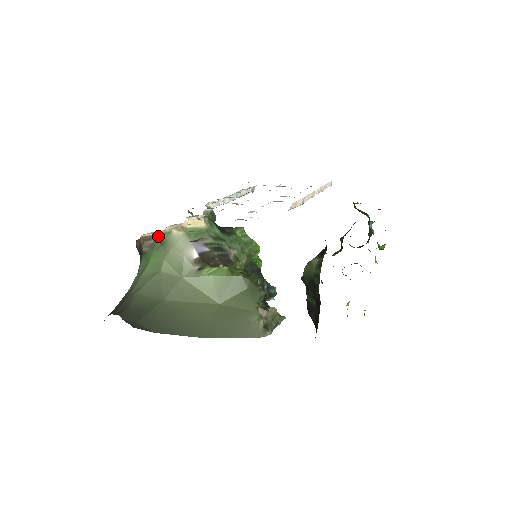
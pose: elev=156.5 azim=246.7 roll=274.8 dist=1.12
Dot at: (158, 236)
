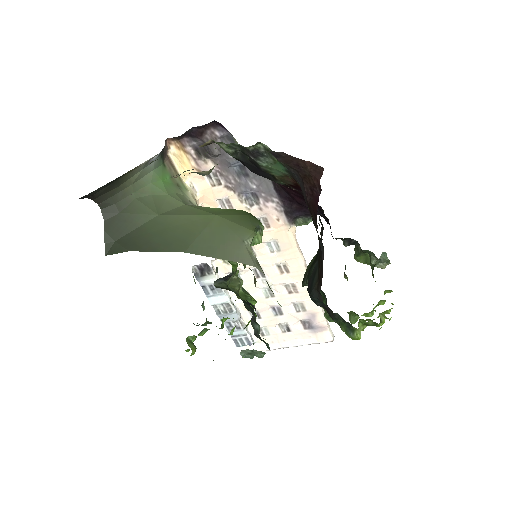
Dot at: (178, 177)
